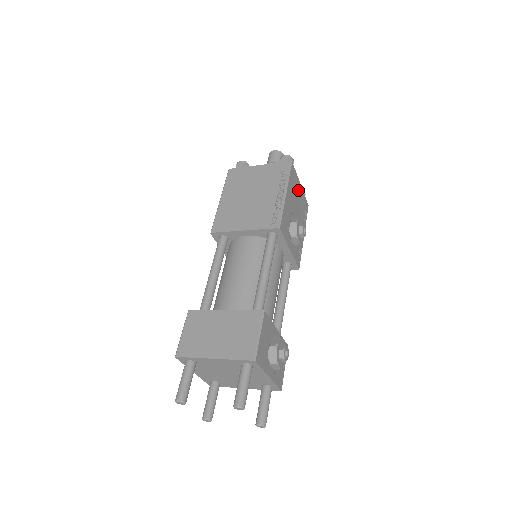
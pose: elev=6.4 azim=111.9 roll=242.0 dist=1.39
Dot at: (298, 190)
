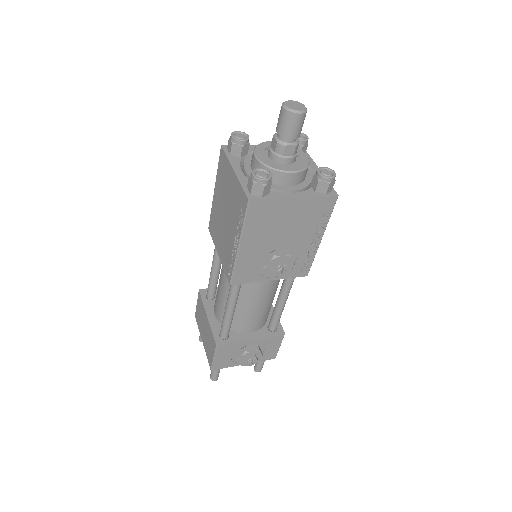
Dot at: (286, 211)
